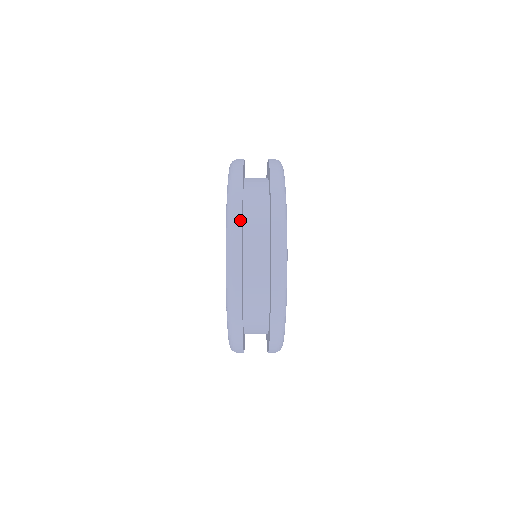
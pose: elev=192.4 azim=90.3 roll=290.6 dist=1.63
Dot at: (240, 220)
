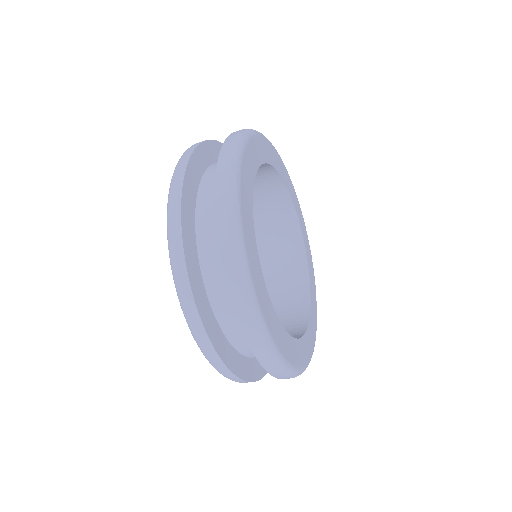
Dot at: (190, 296)
